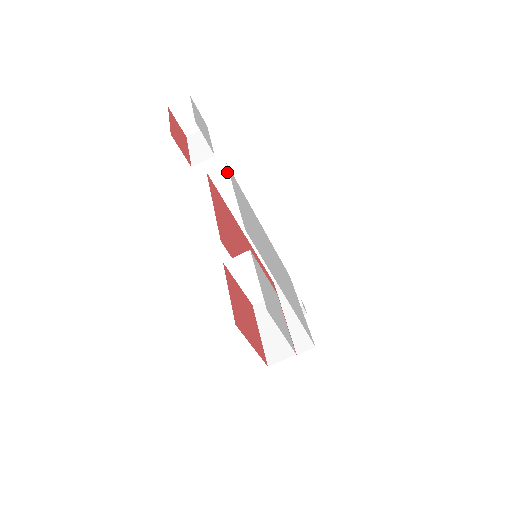
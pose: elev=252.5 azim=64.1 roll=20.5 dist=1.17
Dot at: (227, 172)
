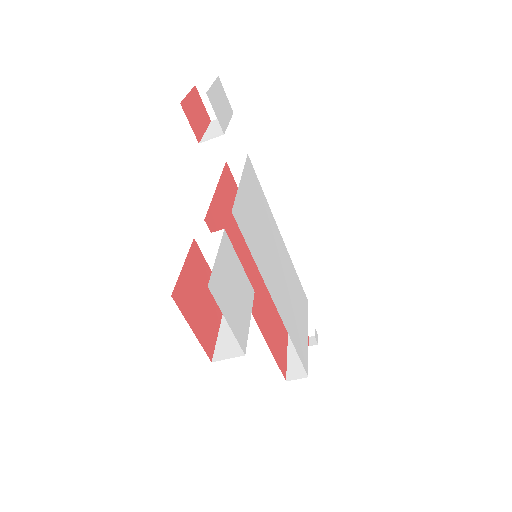
Dot at: occluded
